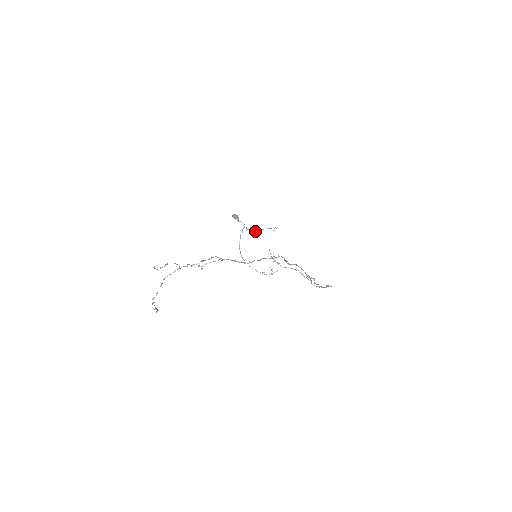
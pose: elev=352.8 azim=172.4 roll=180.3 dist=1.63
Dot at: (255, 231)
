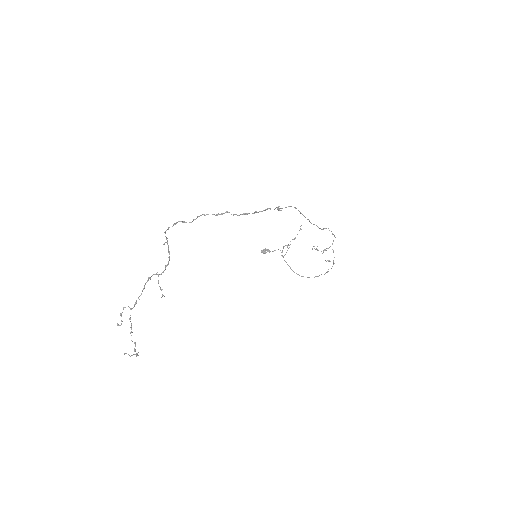
Dot at: (286, 245)
